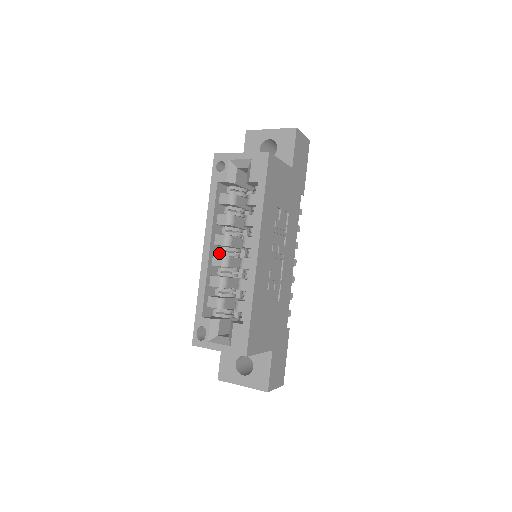
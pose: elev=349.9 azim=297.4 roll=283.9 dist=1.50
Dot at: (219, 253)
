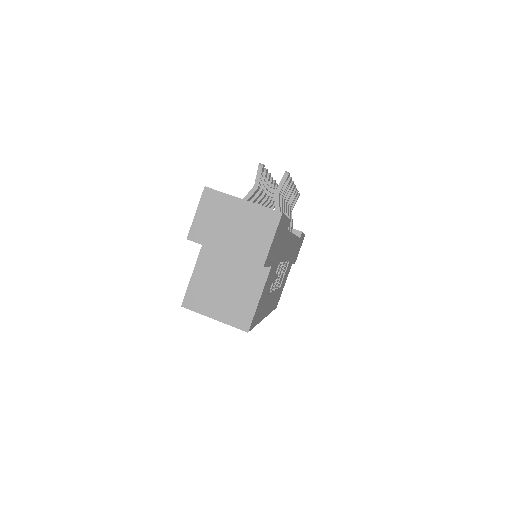
Dot at: occluded
